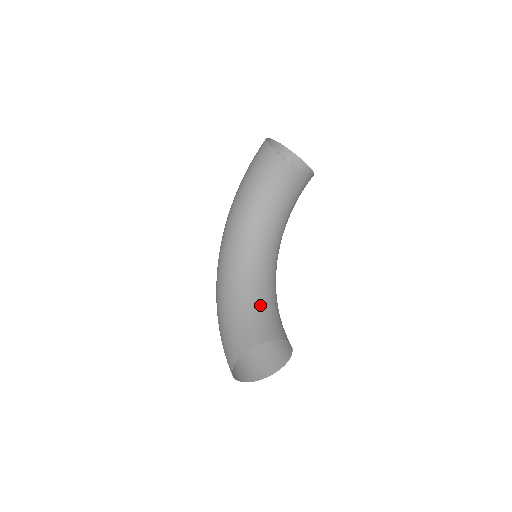
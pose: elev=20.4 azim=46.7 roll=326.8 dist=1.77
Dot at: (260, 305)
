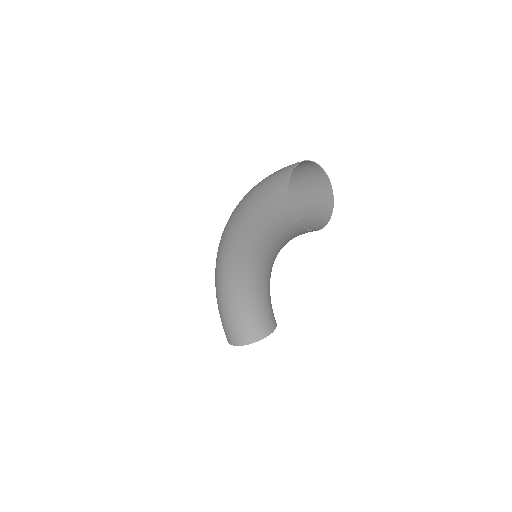
Dot at: (256, 309)
